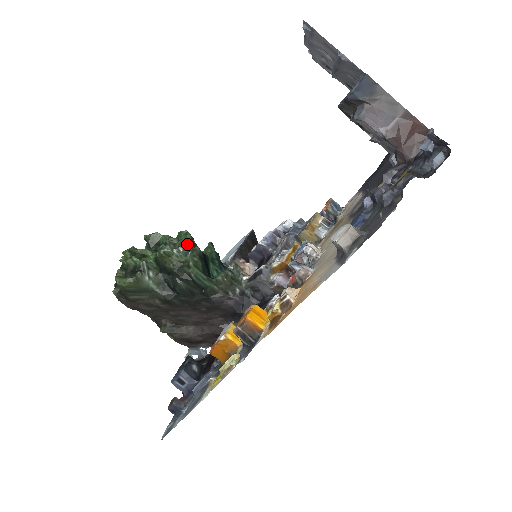
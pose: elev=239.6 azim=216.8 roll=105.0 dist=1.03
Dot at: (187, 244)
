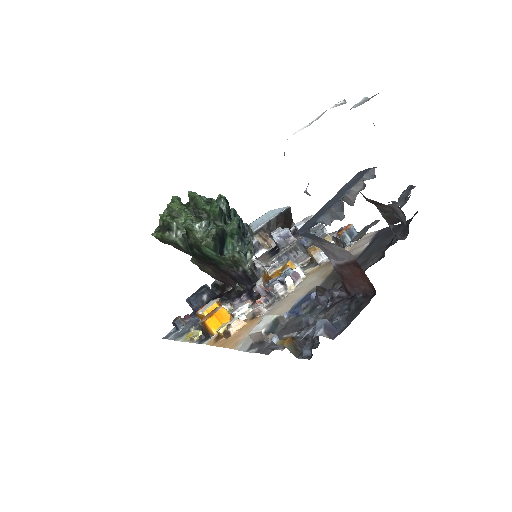
Dot at: (215, 216)
